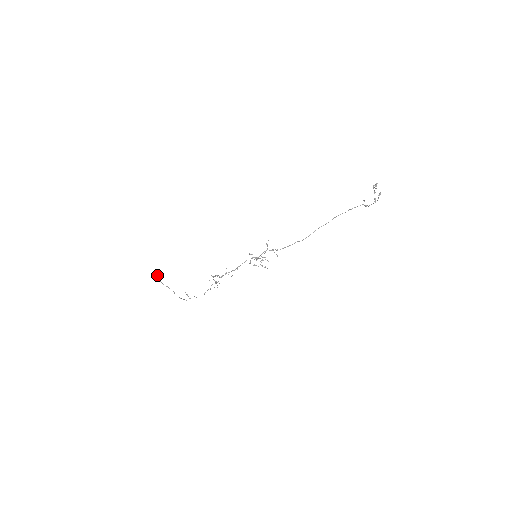
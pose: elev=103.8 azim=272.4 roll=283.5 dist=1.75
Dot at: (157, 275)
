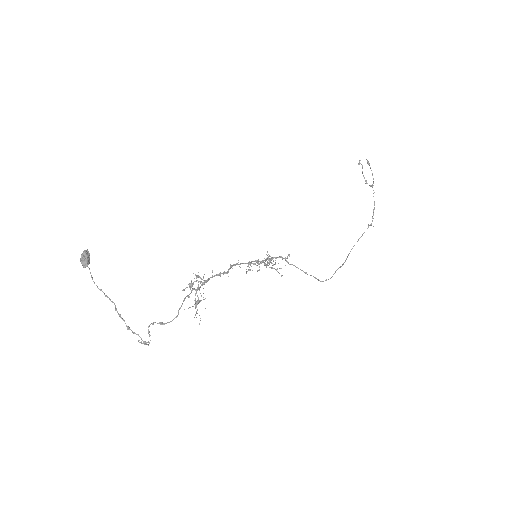
Dot at: (84, 251)
